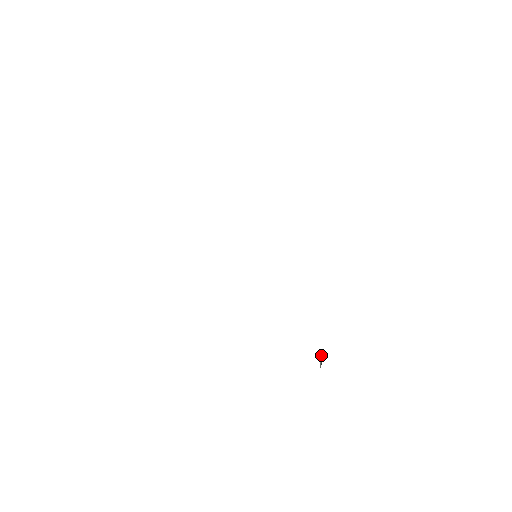
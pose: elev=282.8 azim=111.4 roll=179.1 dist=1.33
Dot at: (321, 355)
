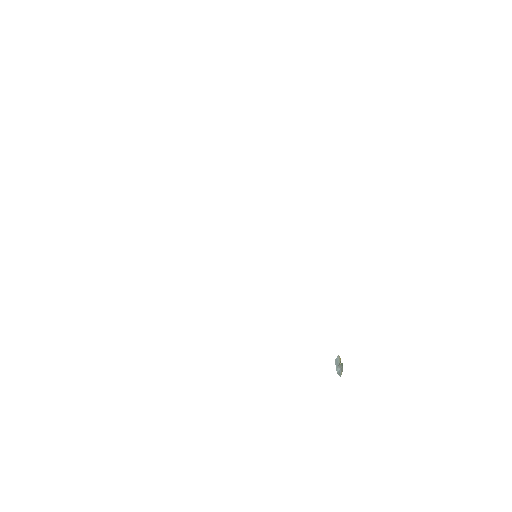
Dot at: (336, 363)
